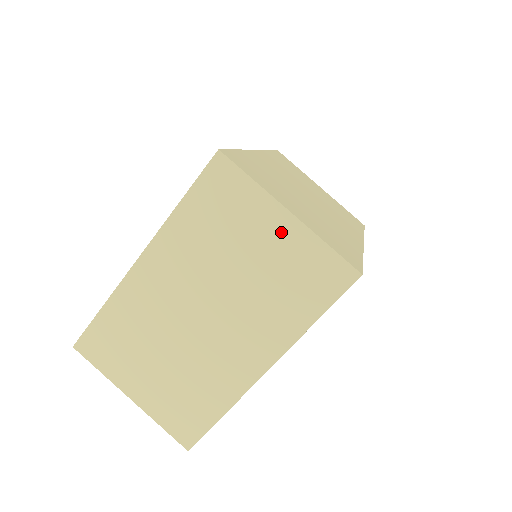
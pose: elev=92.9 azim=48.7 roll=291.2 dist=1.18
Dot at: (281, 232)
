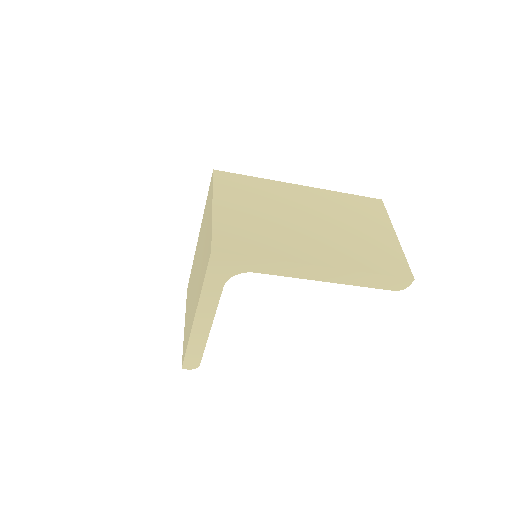
Dot at: occluded
